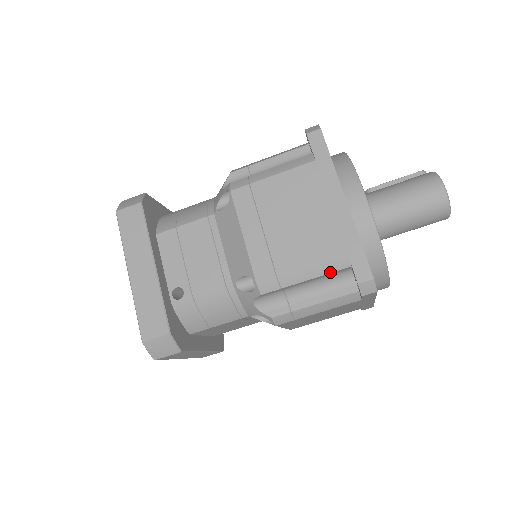
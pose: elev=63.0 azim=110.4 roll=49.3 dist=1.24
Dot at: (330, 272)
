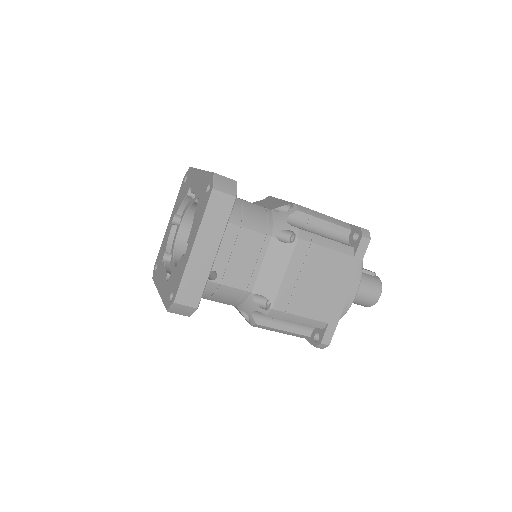
Dot at: occluded
